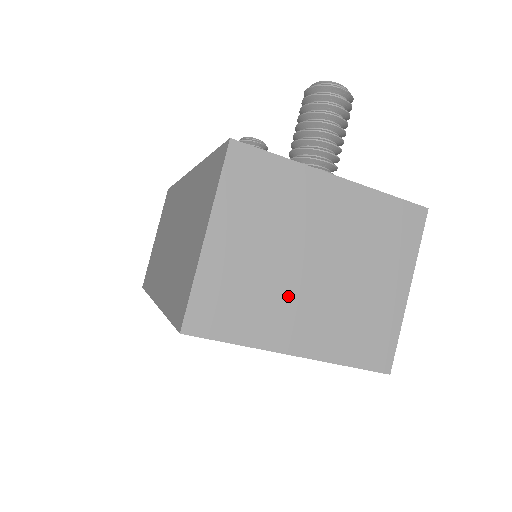
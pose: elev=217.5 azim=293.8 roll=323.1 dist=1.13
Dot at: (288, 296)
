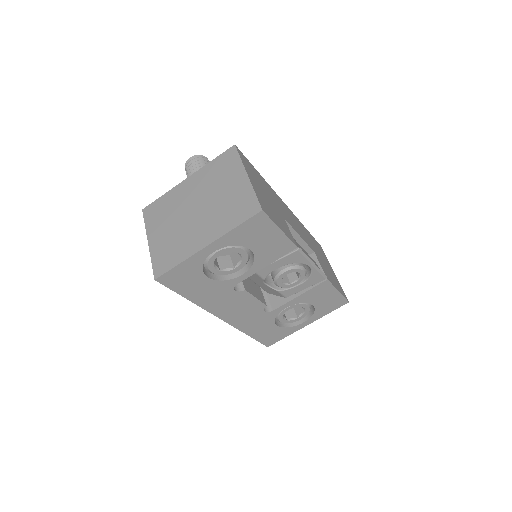
Dot at: (191, 230)
